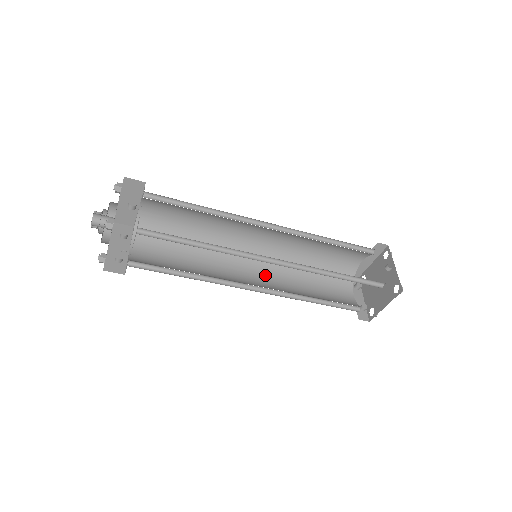
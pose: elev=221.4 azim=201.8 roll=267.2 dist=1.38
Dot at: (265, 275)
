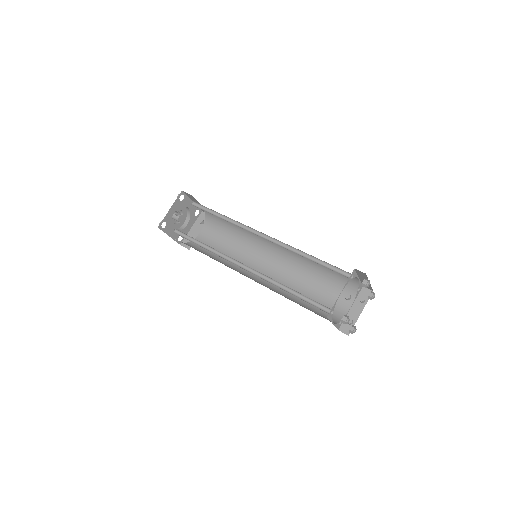
Dot at: (278, 269)
